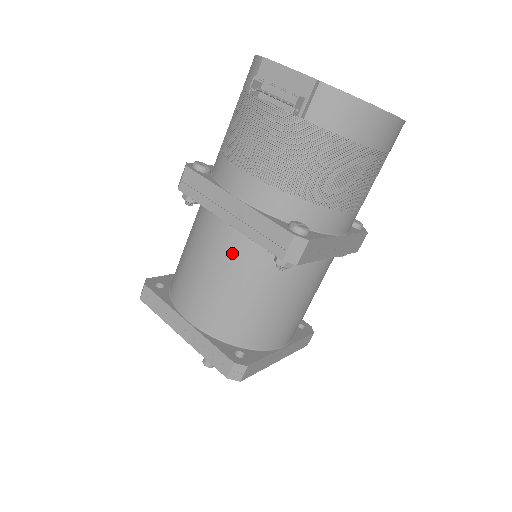
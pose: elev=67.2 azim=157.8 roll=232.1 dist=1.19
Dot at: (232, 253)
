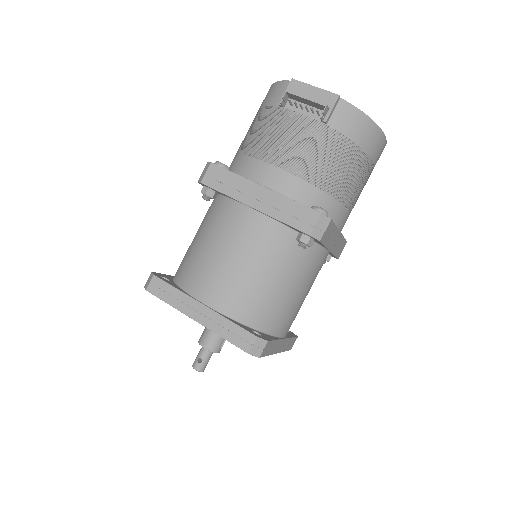
Dot at: (256, 235)
